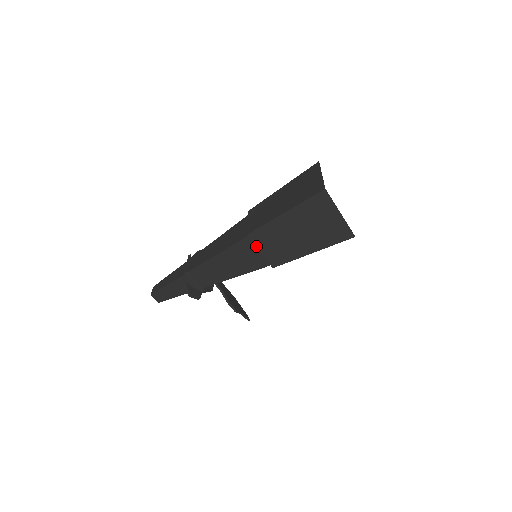
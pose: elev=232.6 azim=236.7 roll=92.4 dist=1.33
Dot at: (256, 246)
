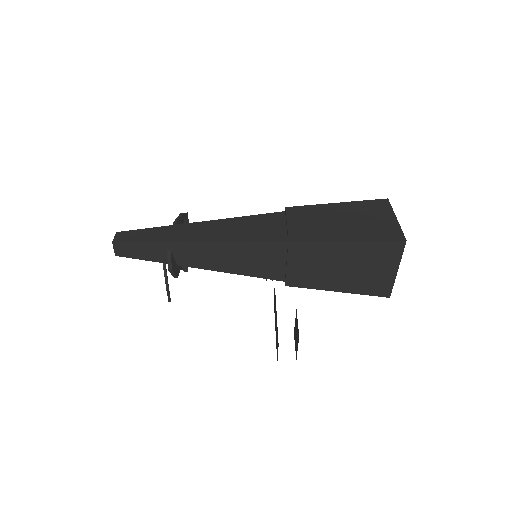
Dot at: (288, 256)
